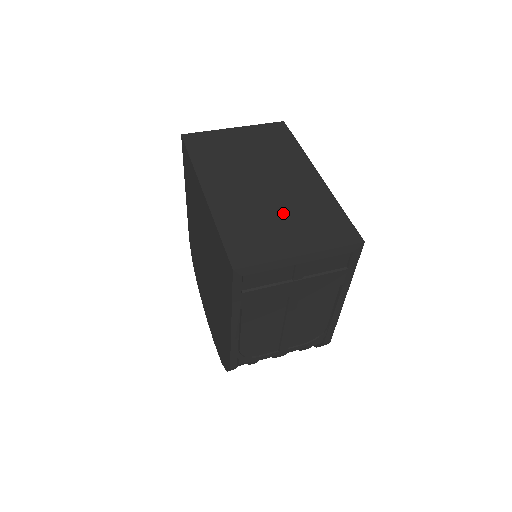
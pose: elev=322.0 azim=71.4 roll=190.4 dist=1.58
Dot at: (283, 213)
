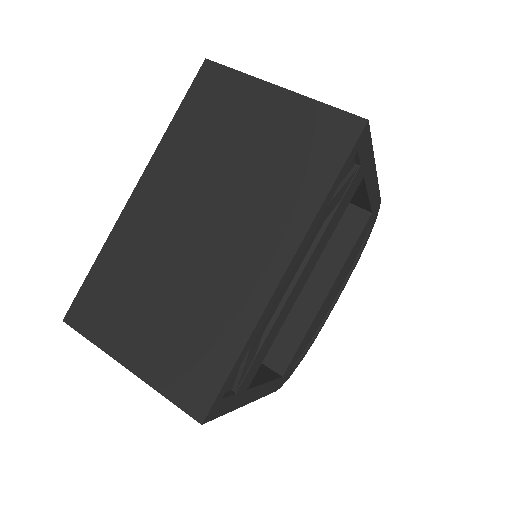
Dot at: (171, 297)
